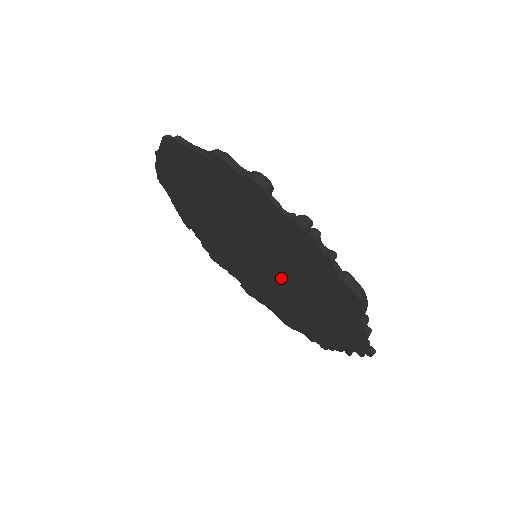
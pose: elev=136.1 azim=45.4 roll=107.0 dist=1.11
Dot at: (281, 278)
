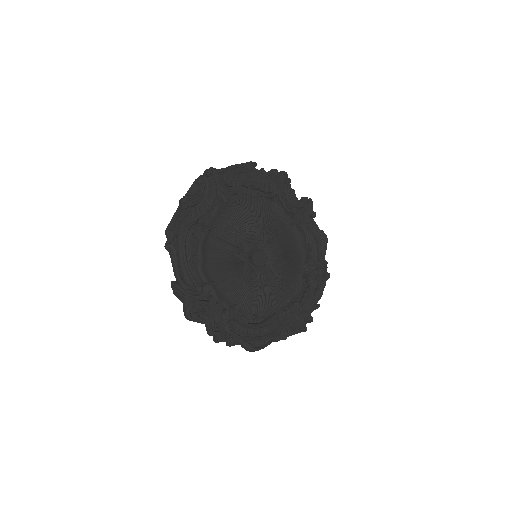
Dot at: occluded
